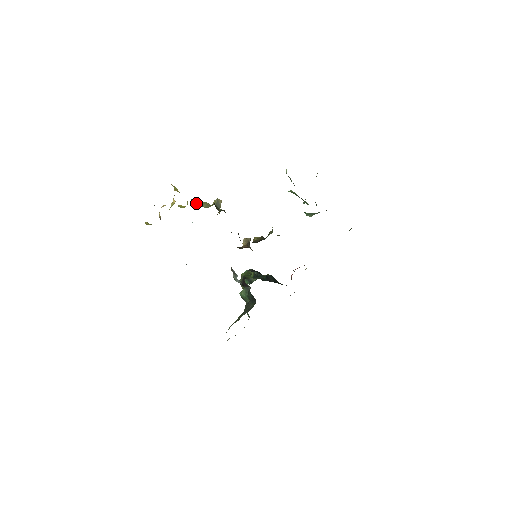
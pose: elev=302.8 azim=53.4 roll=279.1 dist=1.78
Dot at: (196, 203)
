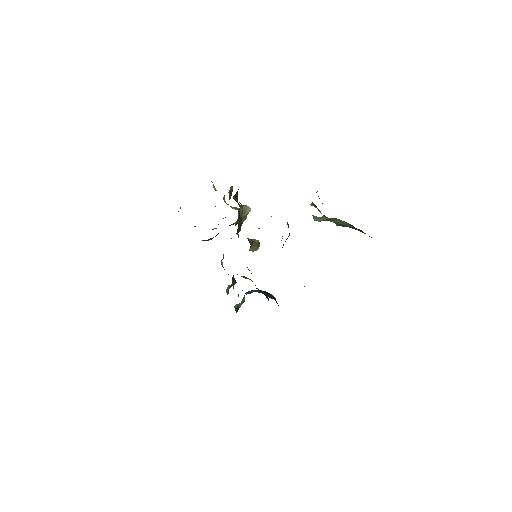
Dot at: (227, 204)
